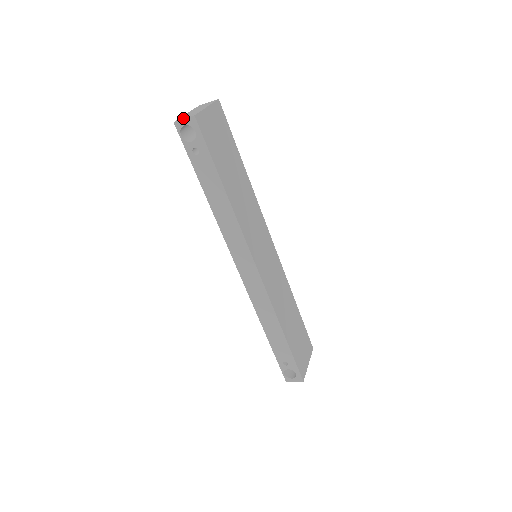
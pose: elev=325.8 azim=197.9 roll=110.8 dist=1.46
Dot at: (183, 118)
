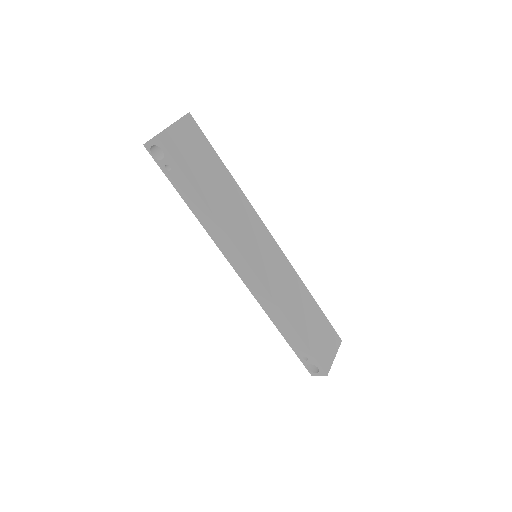
Dot at: (150, 139)
